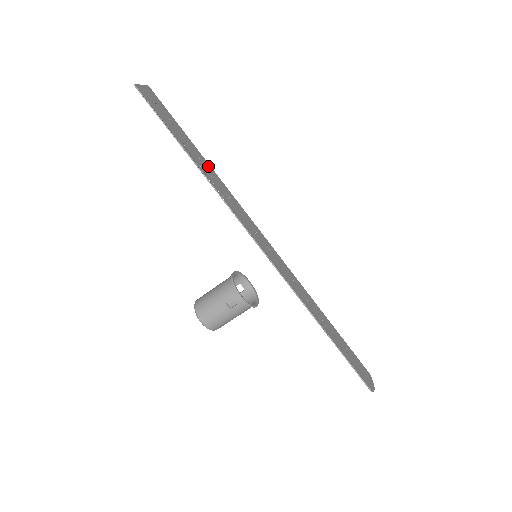
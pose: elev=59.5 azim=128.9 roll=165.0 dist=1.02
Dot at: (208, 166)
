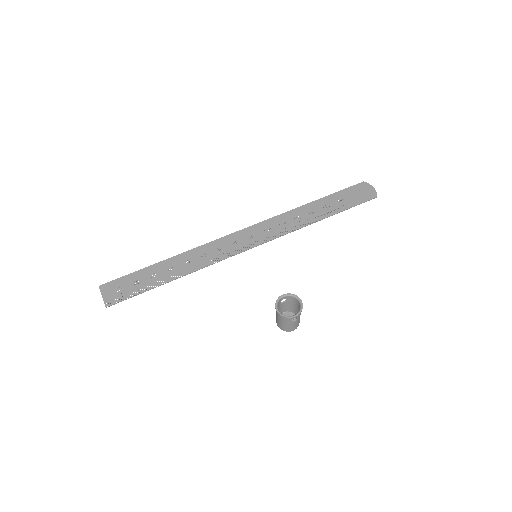
Dot at: (174, 260)
